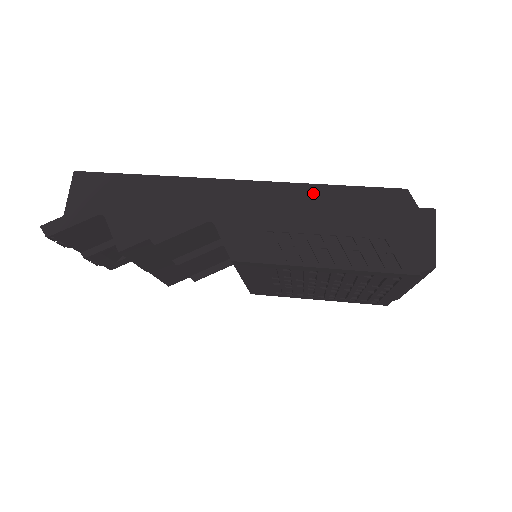
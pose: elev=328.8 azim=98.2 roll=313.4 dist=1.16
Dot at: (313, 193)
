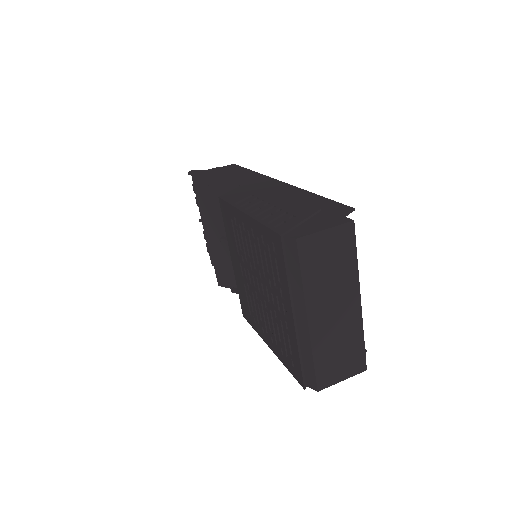
Dot at: (302, 194)
